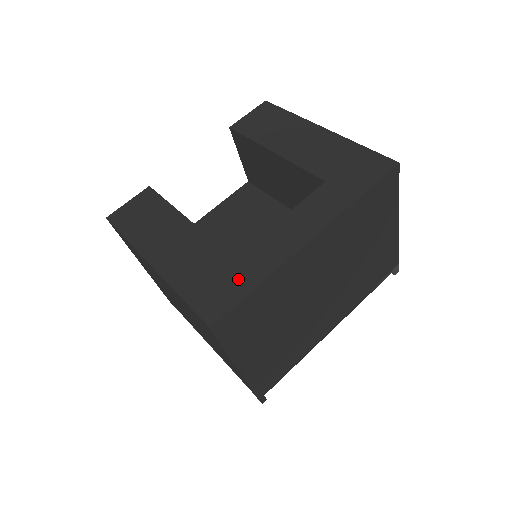
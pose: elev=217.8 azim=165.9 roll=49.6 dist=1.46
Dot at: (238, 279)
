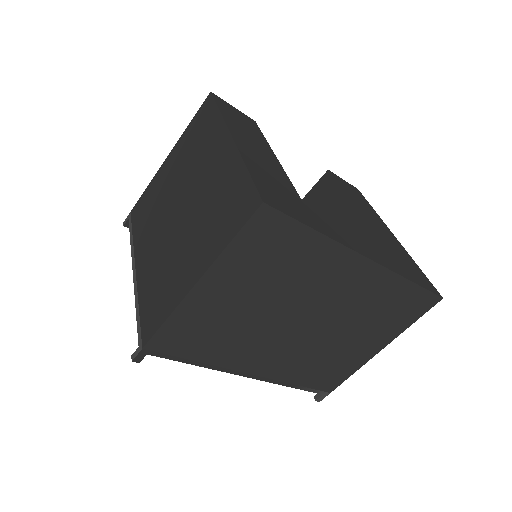
Dot at: (302, 212)
